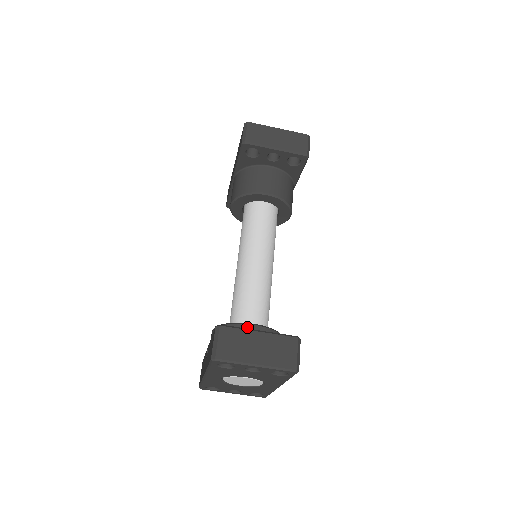
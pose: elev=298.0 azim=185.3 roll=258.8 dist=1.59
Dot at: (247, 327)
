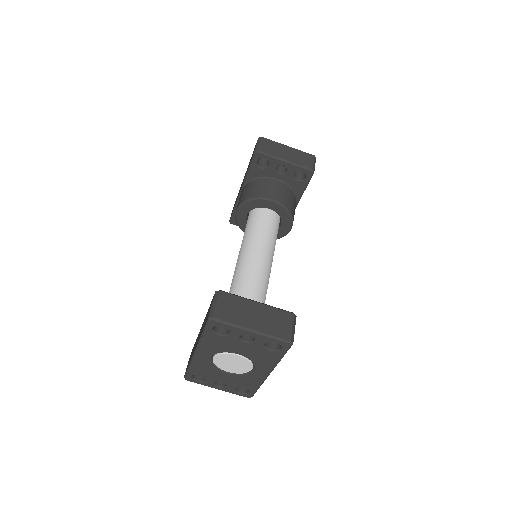
Dot at: occluded
